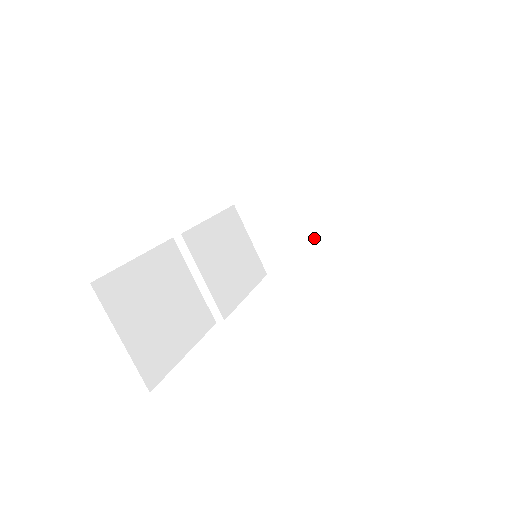
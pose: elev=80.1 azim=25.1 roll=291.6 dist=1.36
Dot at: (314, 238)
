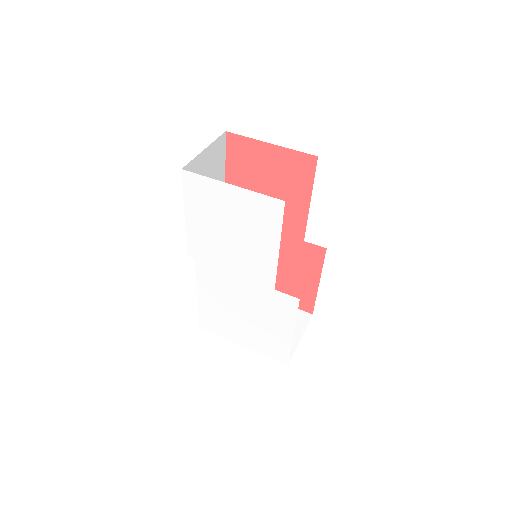
Dot at: occluded
